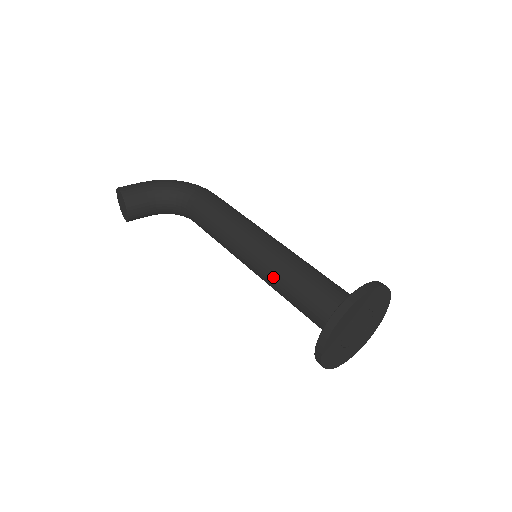
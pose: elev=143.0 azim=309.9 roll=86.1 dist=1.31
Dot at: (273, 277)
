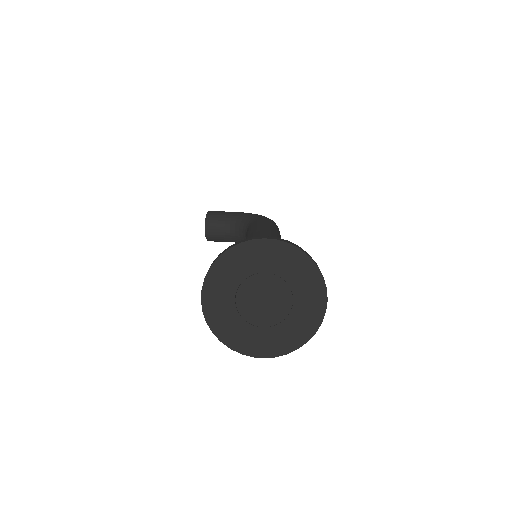
Dot at: occluded
